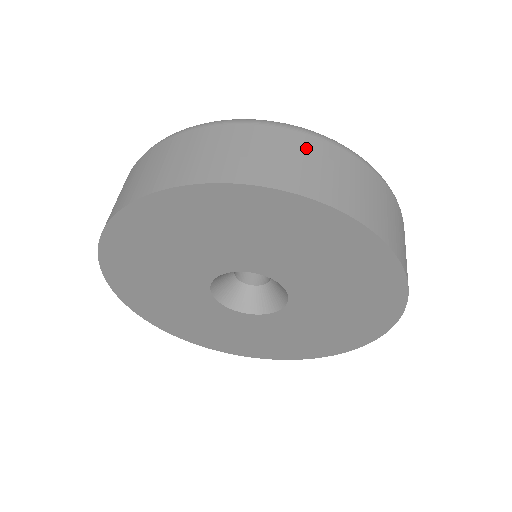
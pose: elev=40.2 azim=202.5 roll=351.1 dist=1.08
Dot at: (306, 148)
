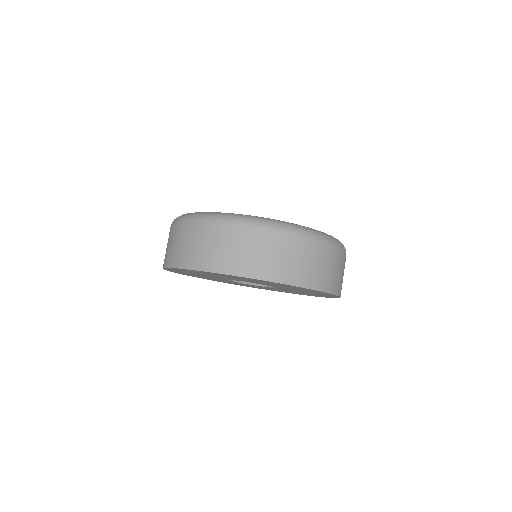
Dot at: (311, 252)
